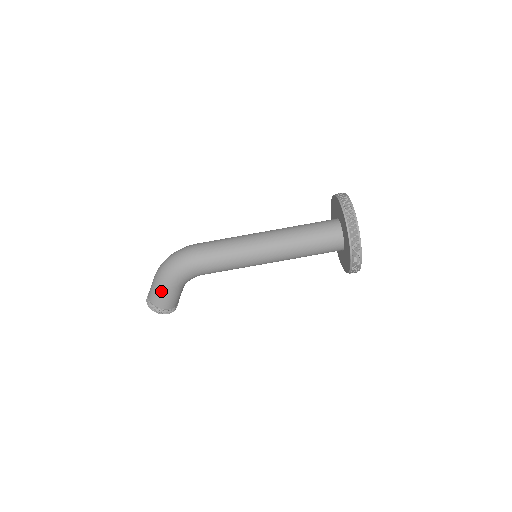
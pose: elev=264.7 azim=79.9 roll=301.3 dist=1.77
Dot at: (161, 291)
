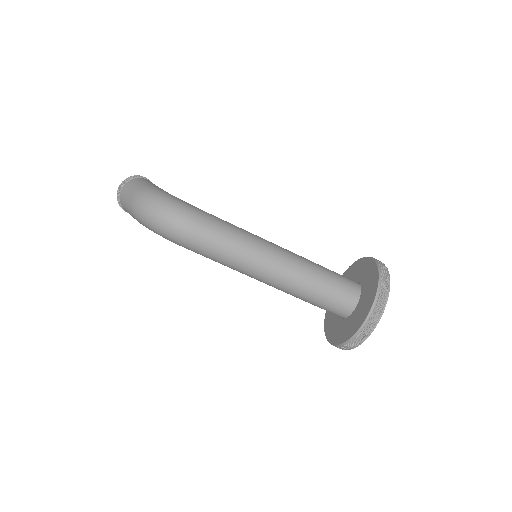
Dot at: (134, 218)
